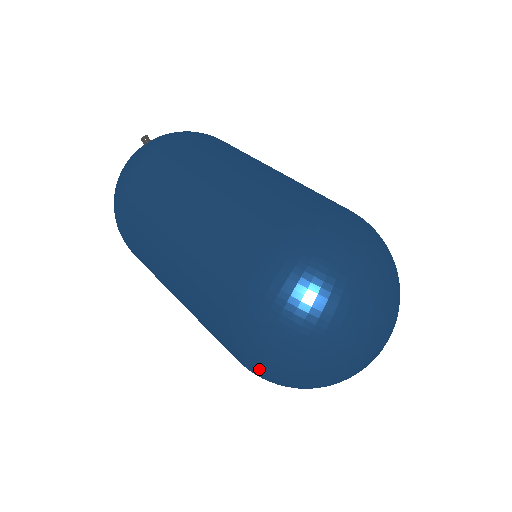
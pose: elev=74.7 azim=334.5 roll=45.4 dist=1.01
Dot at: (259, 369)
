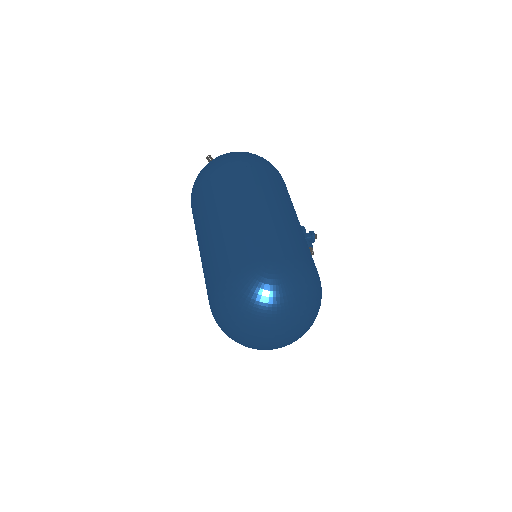
Dot at: occluded
